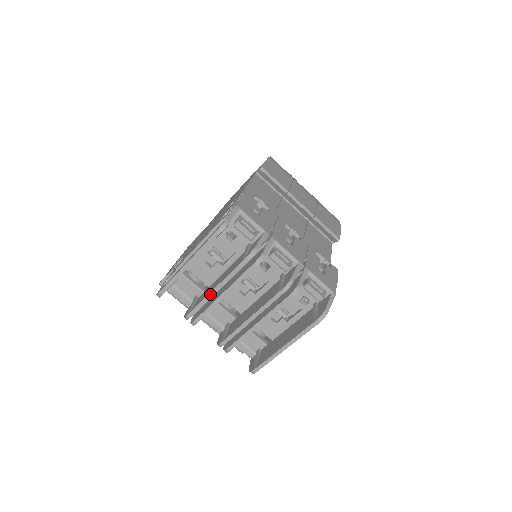
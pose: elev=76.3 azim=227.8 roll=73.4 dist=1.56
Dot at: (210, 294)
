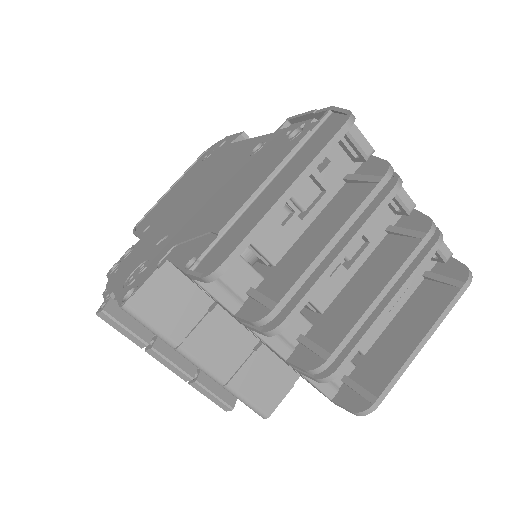
Dot at: (320, 255)
